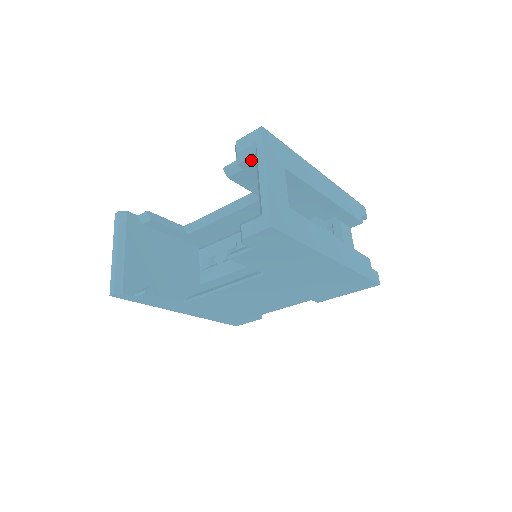
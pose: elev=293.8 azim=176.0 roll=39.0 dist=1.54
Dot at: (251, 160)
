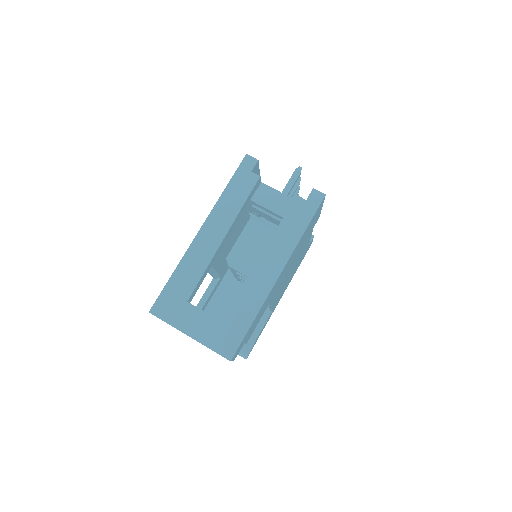
Dot at: occluded
